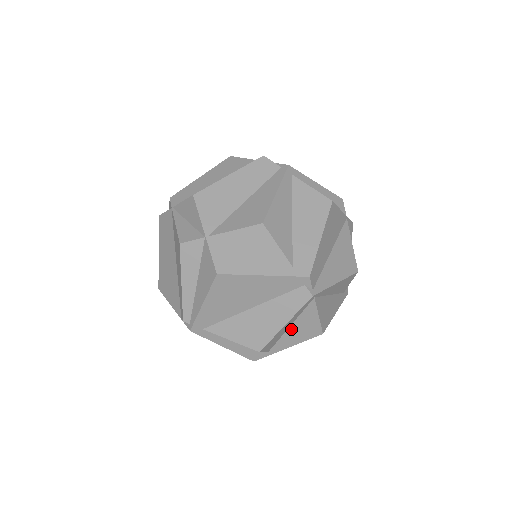
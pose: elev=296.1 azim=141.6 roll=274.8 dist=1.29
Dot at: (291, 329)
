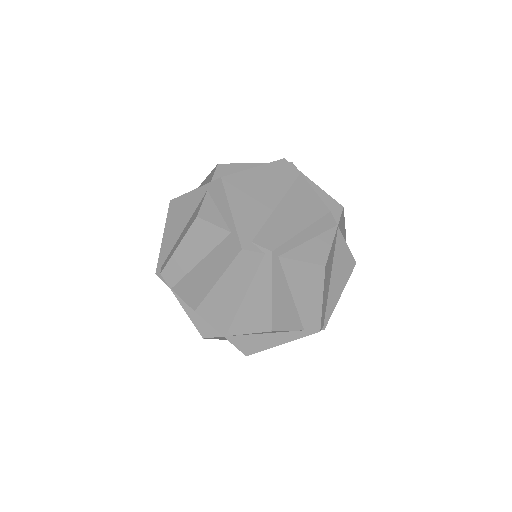
Dot at: occluded
